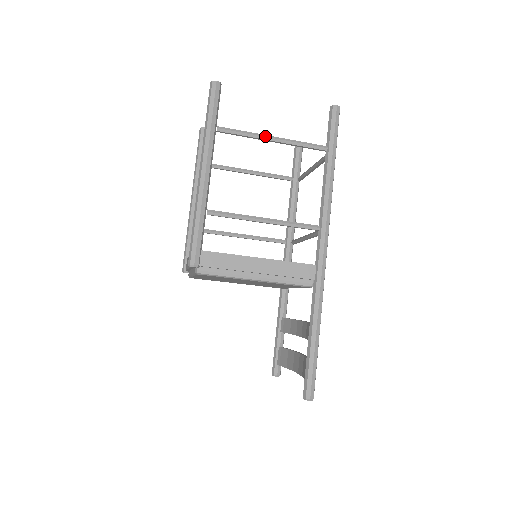
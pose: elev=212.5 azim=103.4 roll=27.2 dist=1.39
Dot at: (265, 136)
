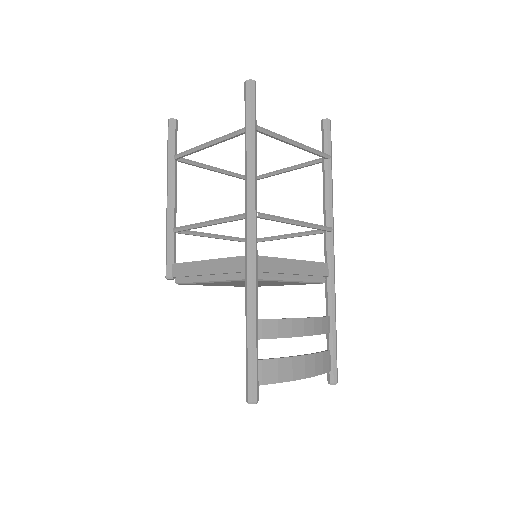
Dot at: (201, 146)
